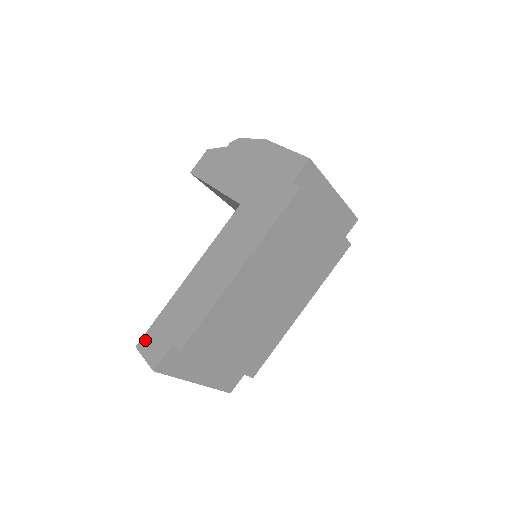
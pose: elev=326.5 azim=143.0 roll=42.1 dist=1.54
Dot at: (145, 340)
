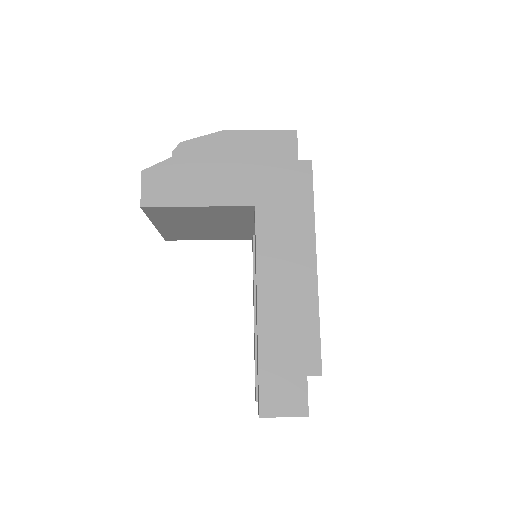
Dot at: (266, 401)
